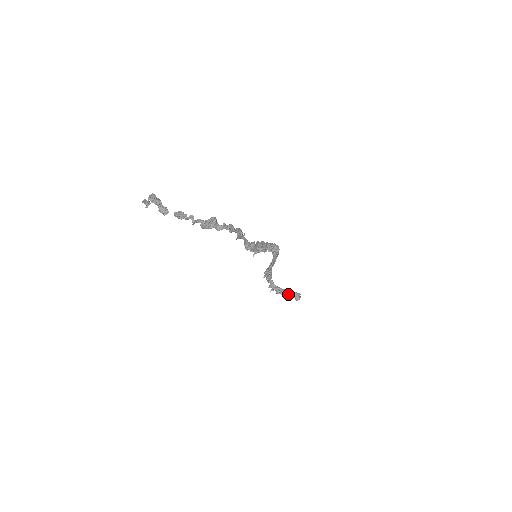
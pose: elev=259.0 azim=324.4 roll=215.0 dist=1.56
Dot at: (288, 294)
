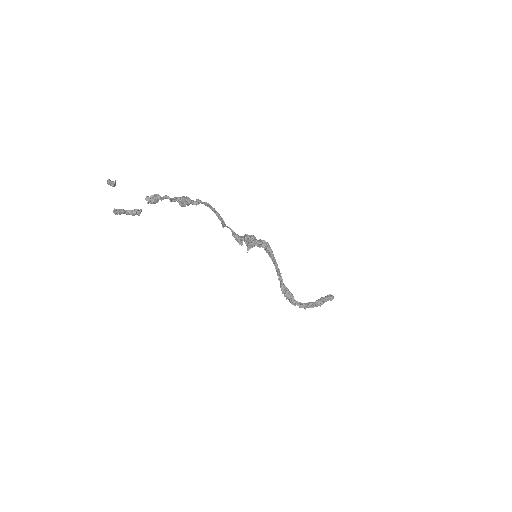
Dot at: (321, 302)
